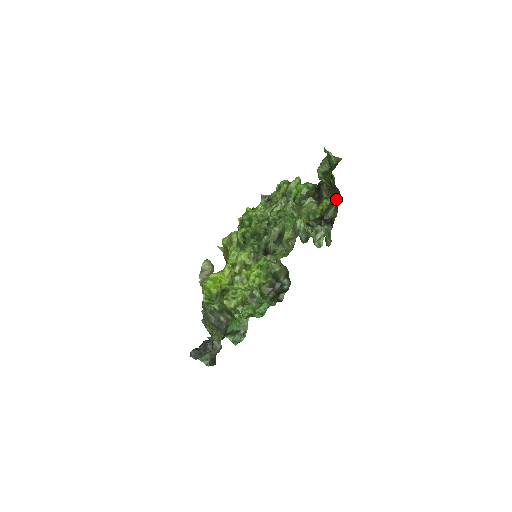
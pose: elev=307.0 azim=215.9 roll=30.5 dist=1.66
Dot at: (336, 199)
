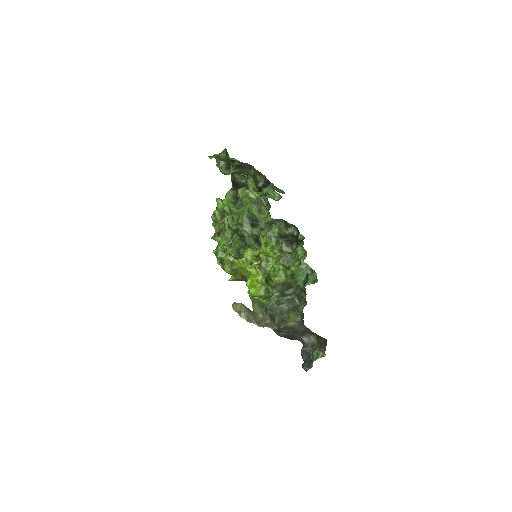
Dot at: (252, 171)
